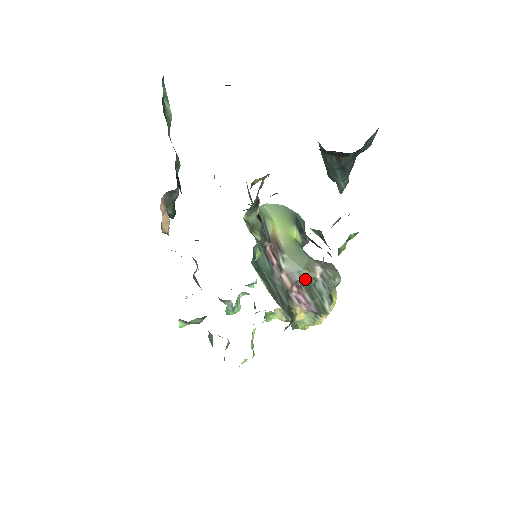
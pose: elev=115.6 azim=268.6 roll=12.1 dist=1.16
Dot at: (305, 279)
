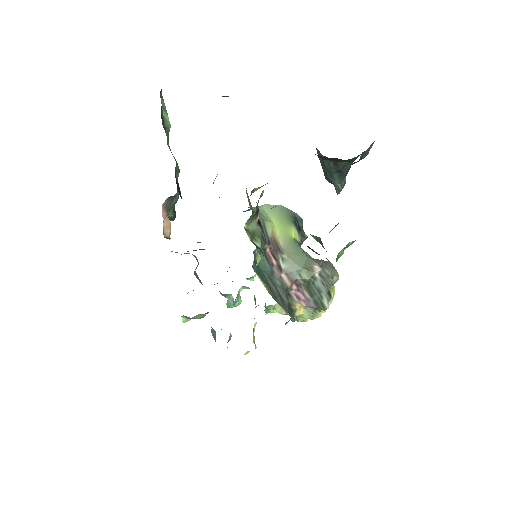
Dot at: (304, 278)
